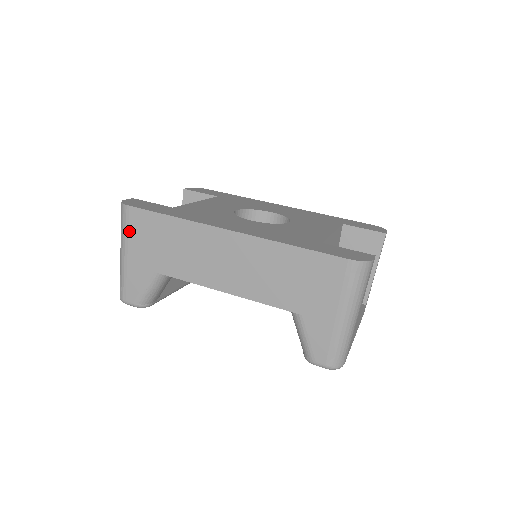
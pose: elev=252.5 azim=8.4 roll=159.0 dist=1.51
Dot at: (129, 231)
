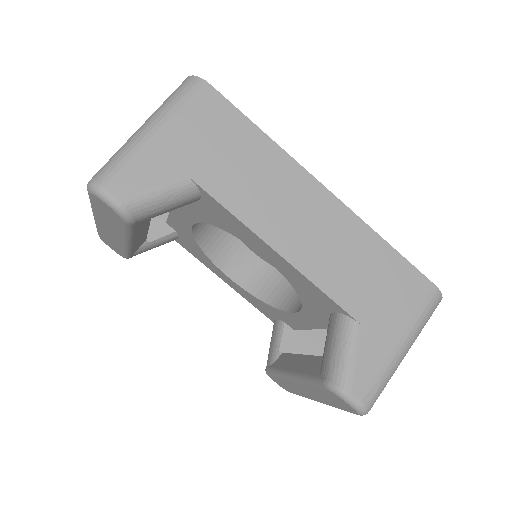
Dot at: (187, 110)
